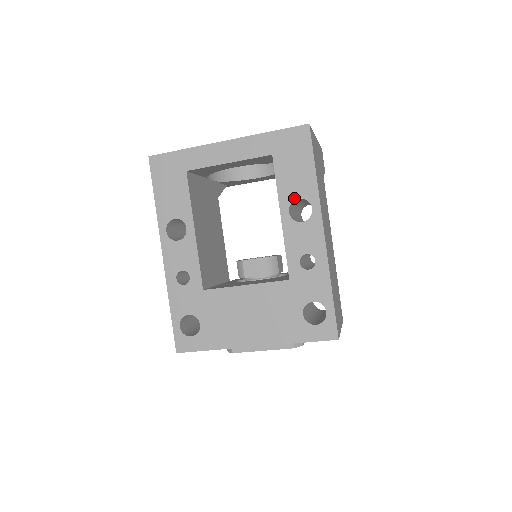
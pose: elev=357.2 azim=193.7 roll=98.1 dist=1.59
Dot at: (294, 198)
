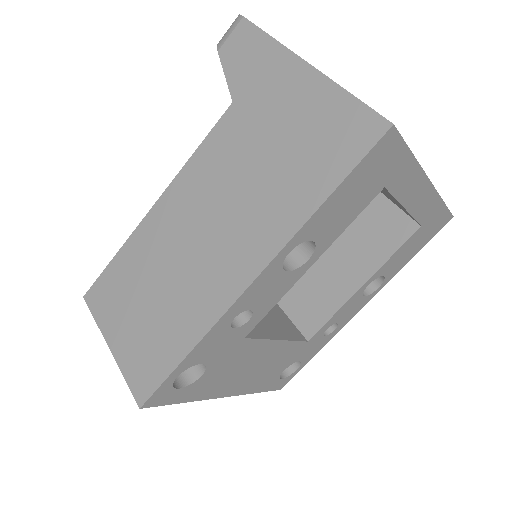
Dot at: (384, 274)
